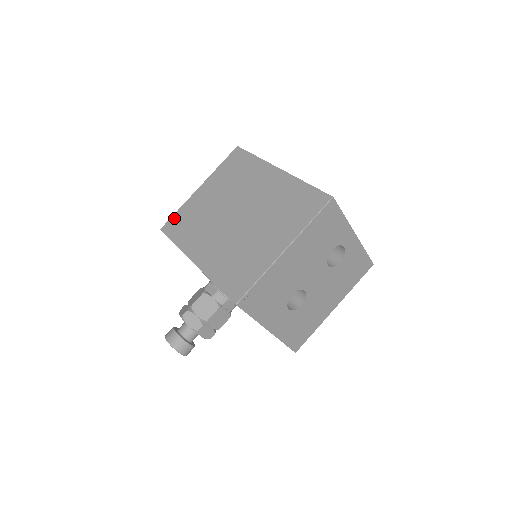
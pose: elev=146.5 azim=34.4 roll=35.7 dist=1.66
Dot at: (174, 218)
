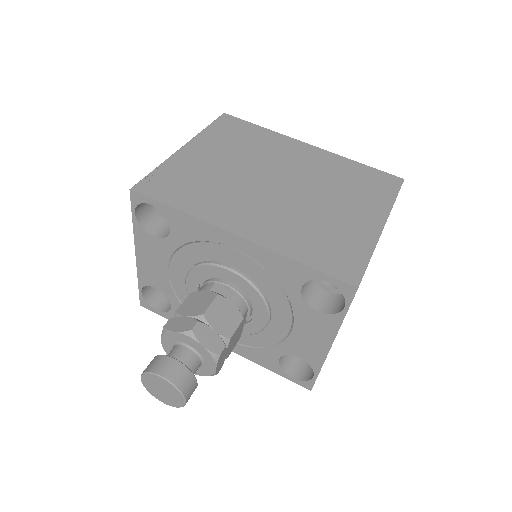
Dot at: (155, 177)
